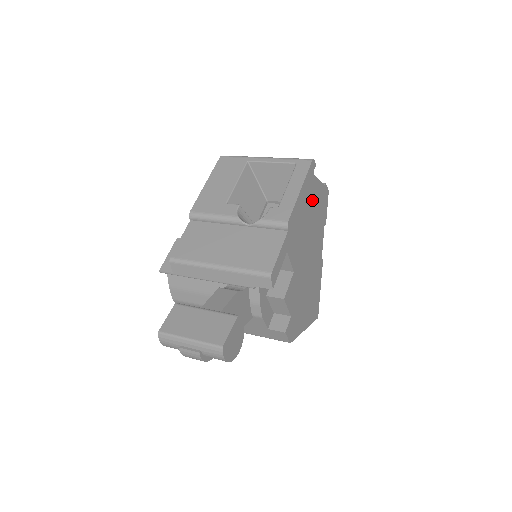
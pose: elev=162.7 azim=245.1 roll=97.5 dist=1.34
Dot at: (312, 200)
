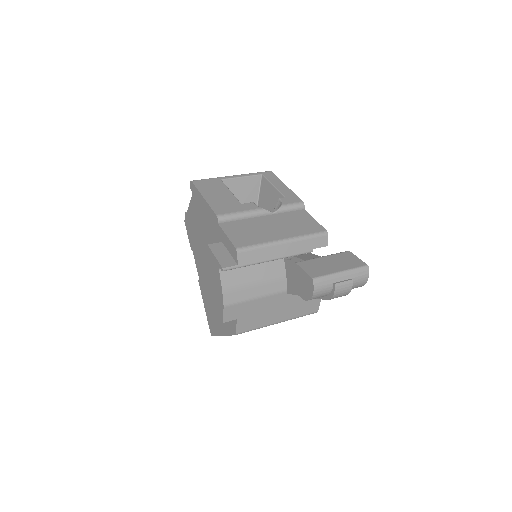
Dot at: occluded
